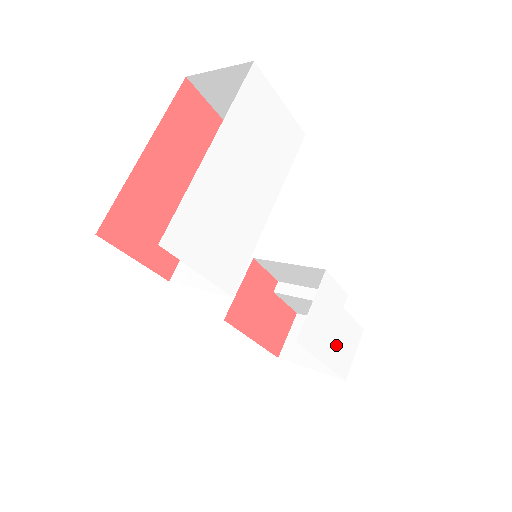
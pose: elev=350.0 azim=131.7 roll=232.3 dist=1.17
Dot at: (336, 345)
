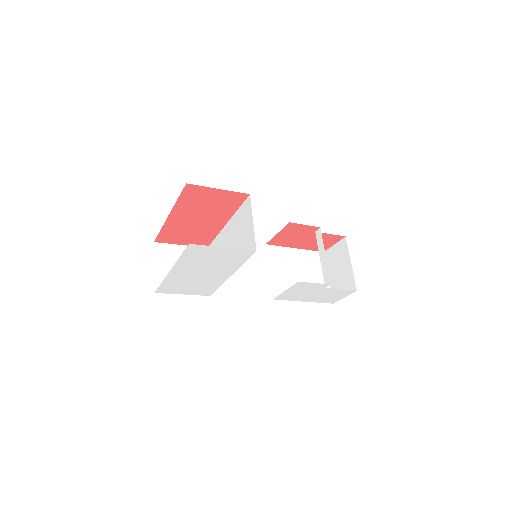
Dot at: (319, 297)
